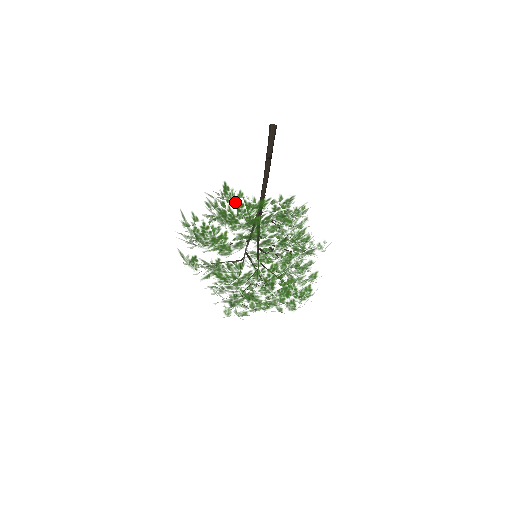
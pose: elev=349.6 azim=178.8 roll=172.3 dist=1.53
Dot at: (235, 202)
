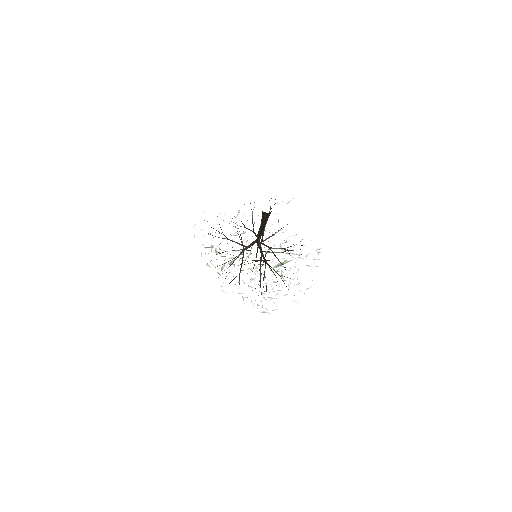
Dot at: occluded
